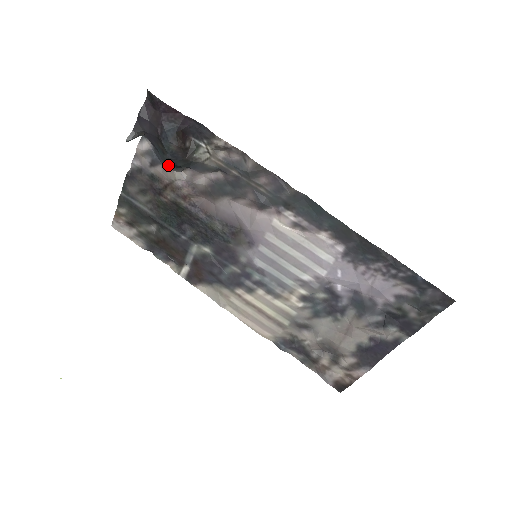
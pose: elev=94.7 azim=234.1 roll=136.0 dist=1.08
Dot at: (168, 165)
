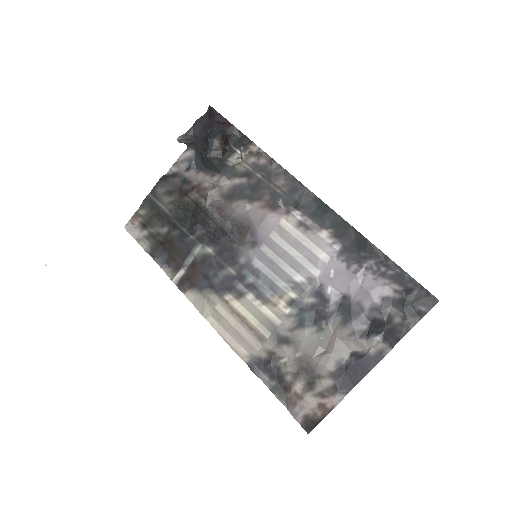
Dot at: (202, 168)
